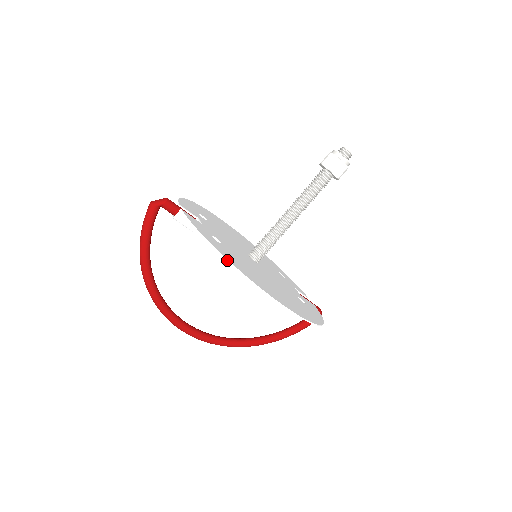
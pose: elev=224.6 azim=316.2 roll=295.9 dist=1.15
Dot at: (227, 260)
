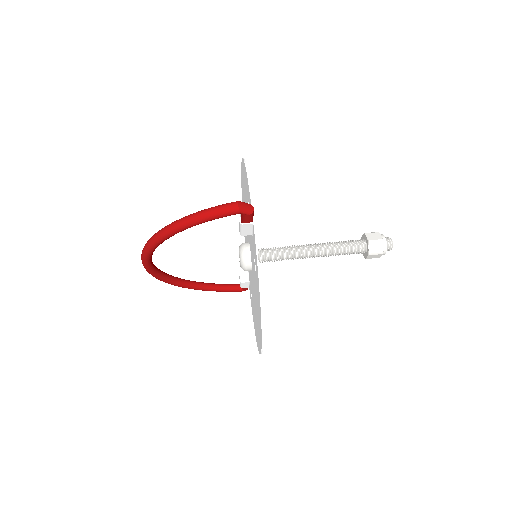
Dot at: occluded
